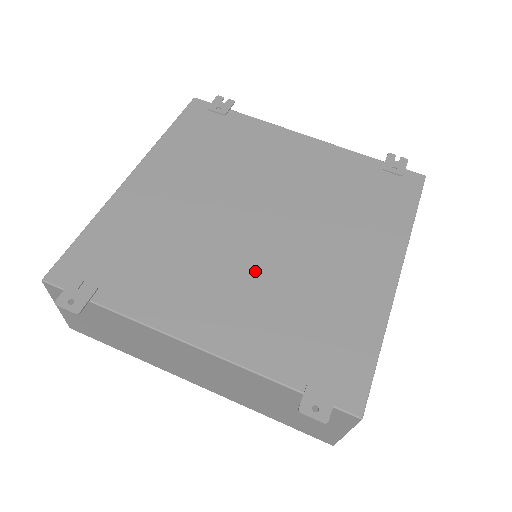
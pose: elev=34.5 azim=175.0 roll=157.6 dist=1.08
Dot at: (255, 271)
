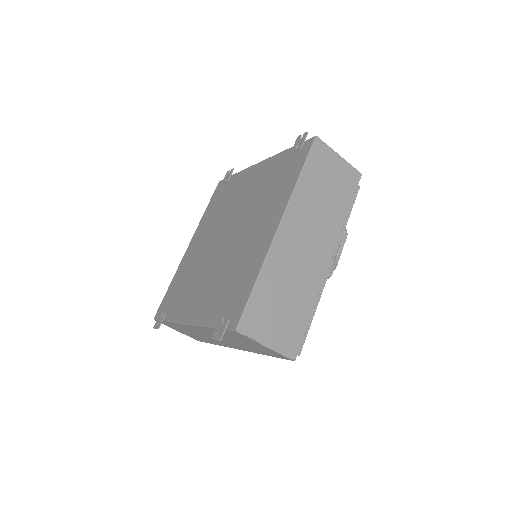
Dot at: (216, 269)
